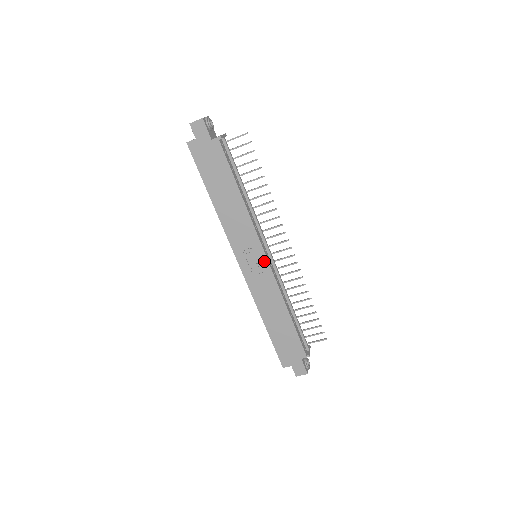
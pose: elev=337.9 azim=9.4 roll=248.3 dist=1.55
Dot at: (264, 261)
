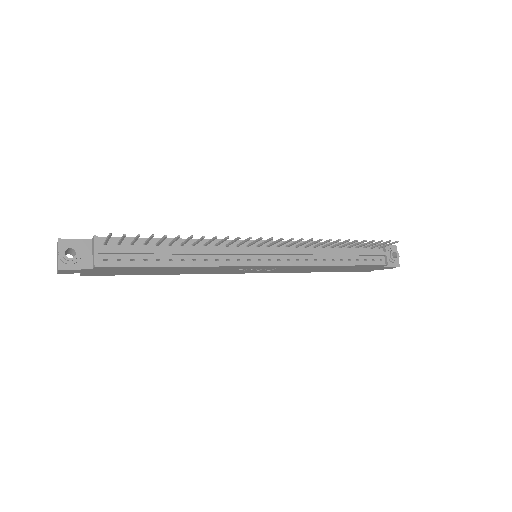
Dot at: (267, 267)
